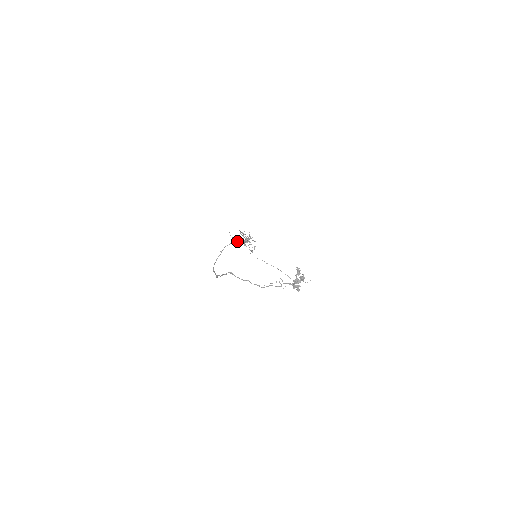
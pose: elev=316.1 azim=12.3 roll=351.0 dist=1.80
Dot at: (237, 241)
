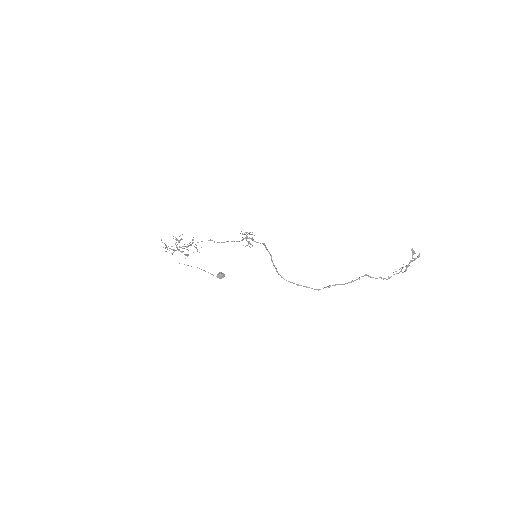
Dot at: (264, 243)
